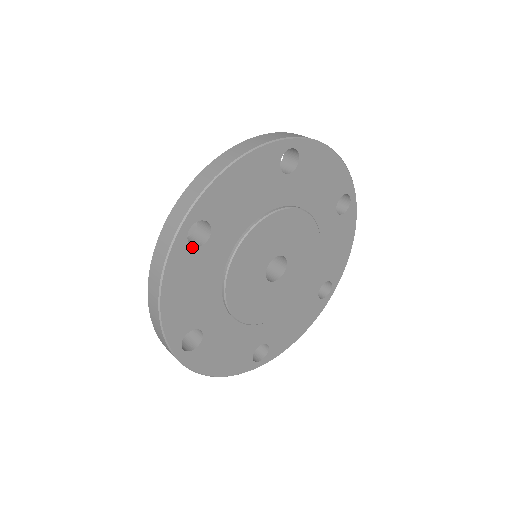
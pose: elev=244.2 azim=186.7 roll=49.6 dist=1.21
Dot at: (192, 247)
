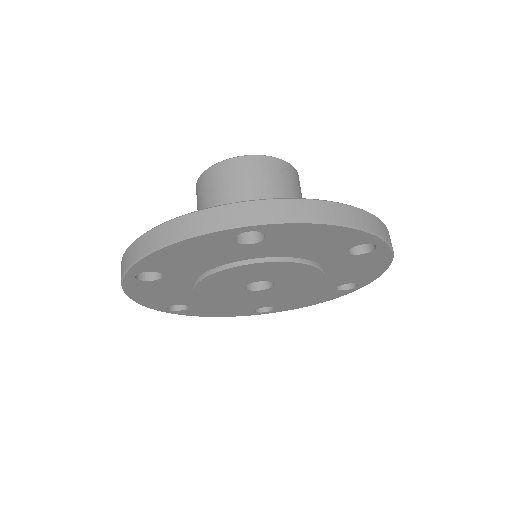
Dot at: (146, 281)
